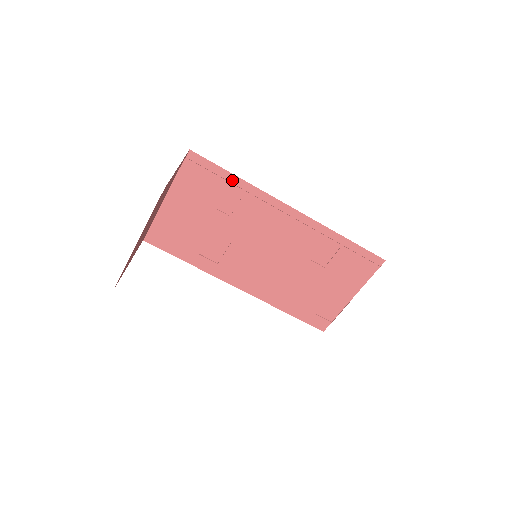
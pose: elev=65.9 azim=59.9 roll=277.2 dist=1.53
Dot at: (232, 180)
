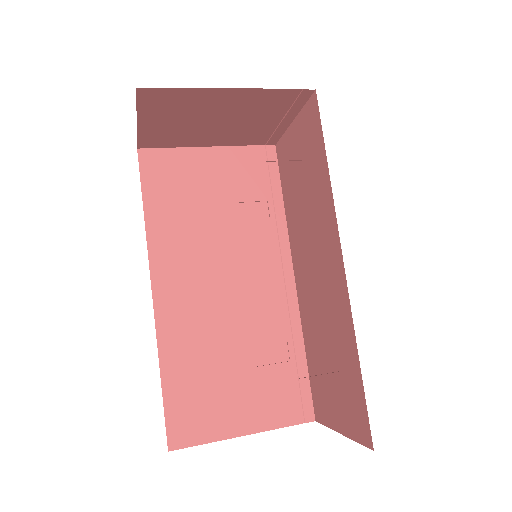
Dot at: (277, 200)
